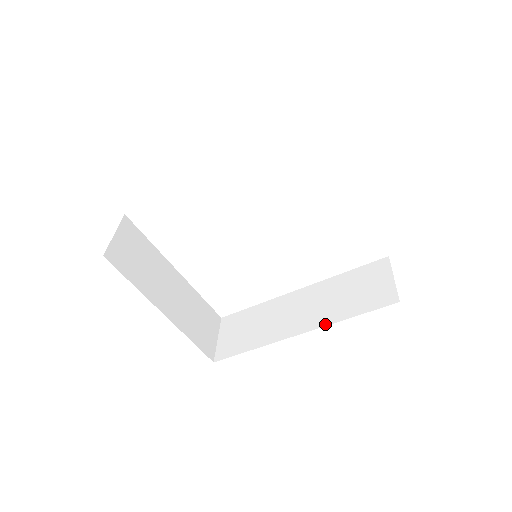
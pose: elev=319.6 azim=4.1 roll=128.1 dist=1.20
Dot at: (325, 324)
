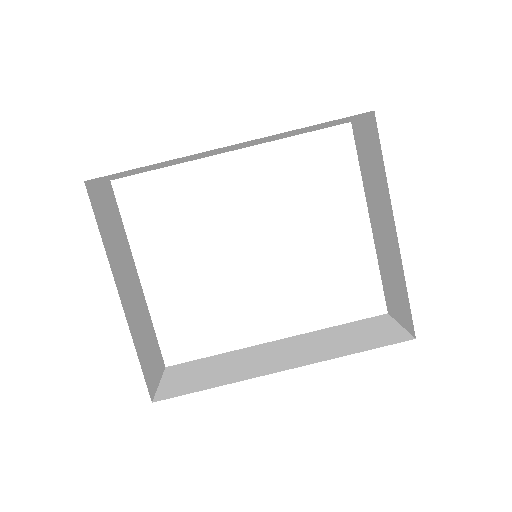
Dot at: (321, 360)
